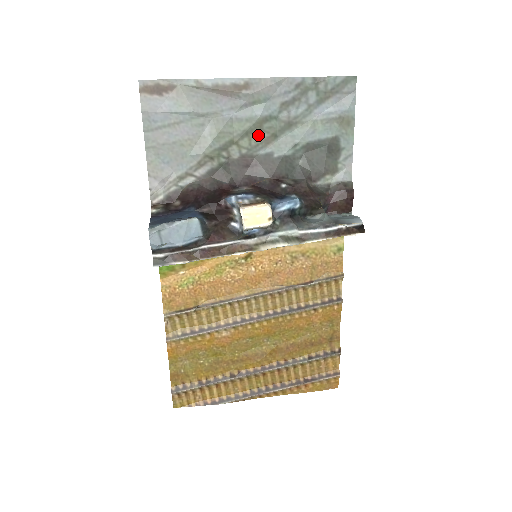
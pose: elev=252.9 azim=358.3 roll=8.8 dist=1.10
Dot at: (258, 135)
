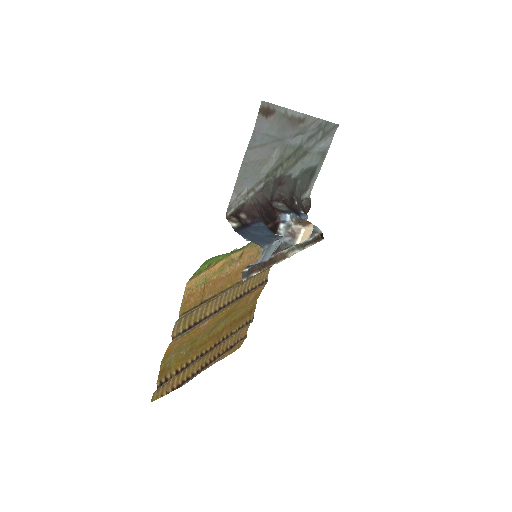
Dot at: (292, 160)
